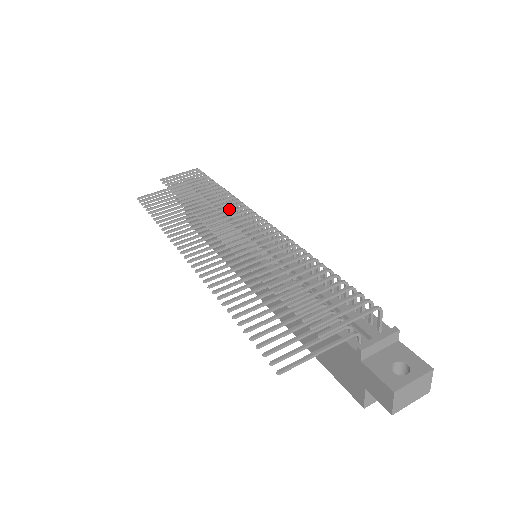
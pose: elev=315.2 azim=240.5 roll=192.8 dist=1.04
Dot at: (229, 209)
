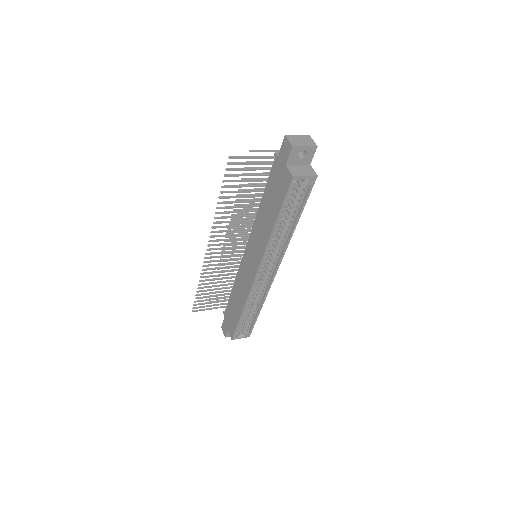
Dot at: occluded
